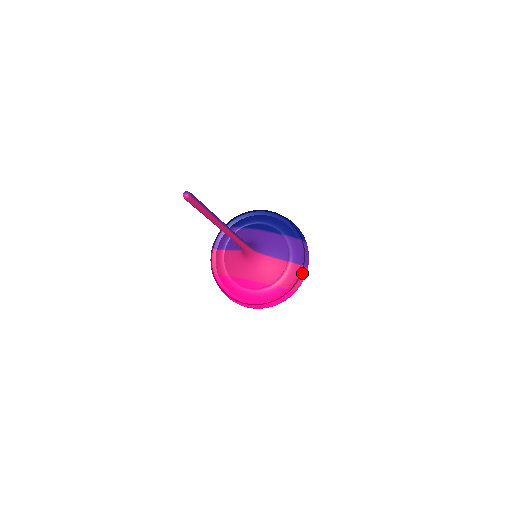
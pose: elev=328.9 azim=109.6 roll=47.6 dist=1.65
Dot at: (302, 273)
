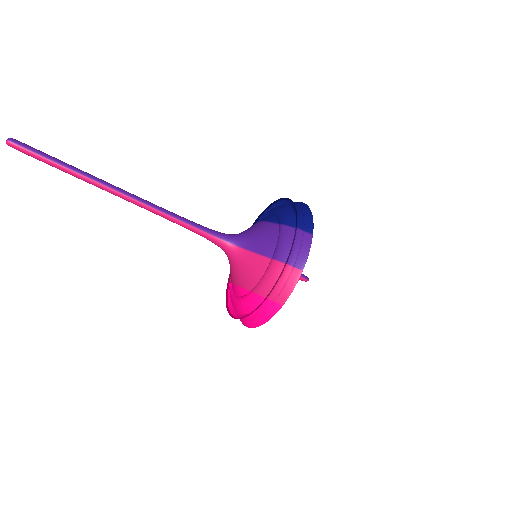
Dot at: (290, 277)
